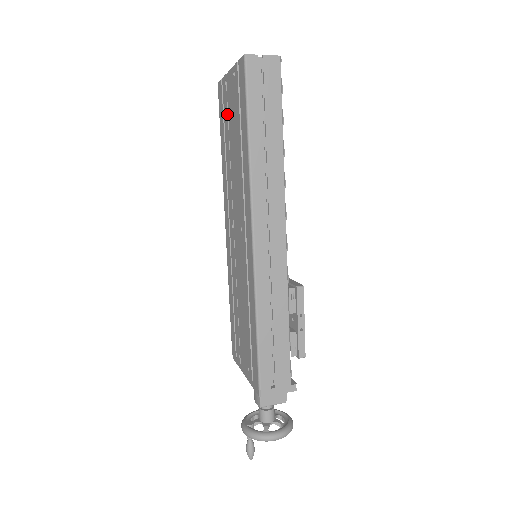
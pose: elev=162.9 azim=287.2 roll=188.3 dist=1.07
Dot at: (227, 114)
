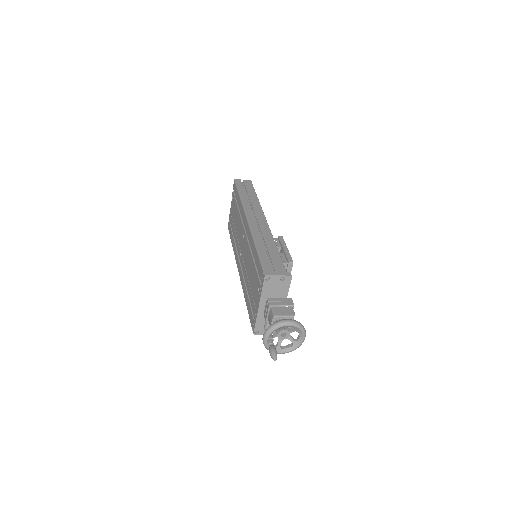
Dot at: (232, 221)
